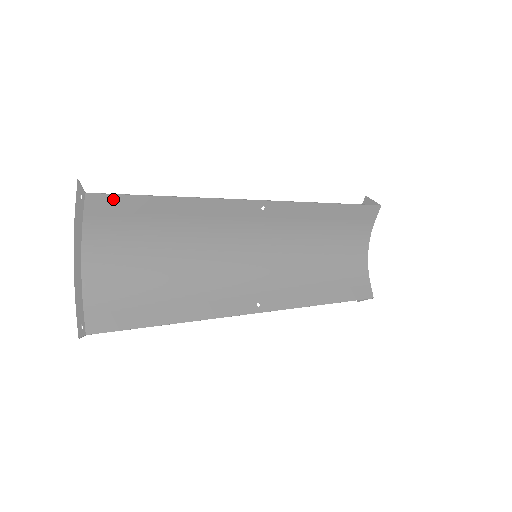
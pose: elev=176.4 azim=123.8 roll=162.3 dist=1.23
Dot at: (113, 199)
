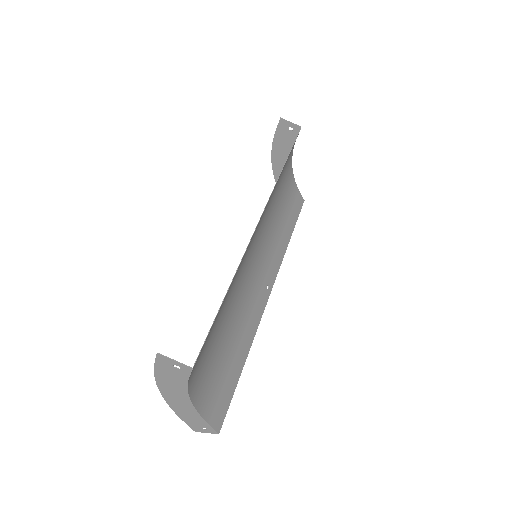
Dot at: occluded
